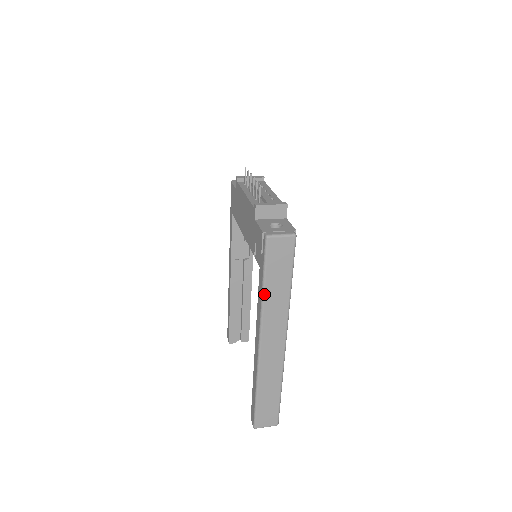
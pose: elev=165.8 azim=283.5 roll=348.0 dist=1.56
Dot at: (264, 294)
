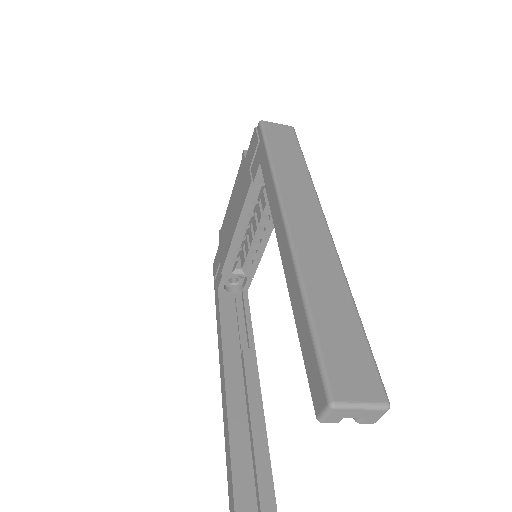
Dot at: (272, 163)
